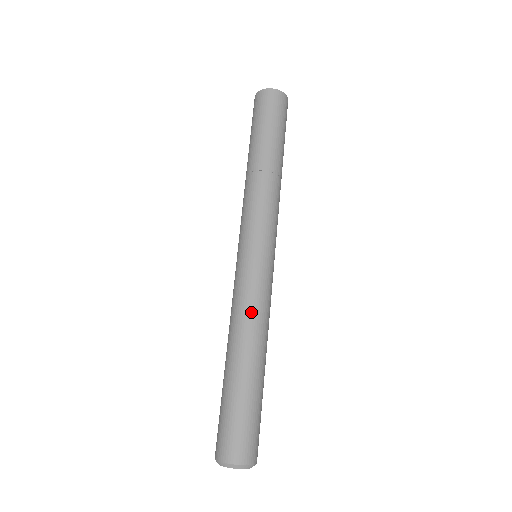
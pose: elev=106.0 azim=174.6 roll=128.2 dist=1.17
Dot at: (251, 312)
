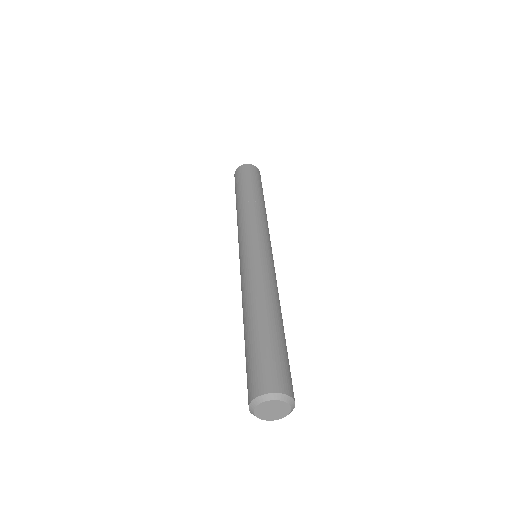
Dot at: (250, 282)
